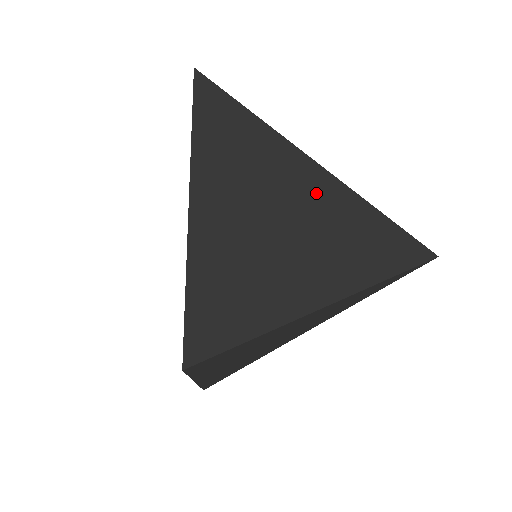
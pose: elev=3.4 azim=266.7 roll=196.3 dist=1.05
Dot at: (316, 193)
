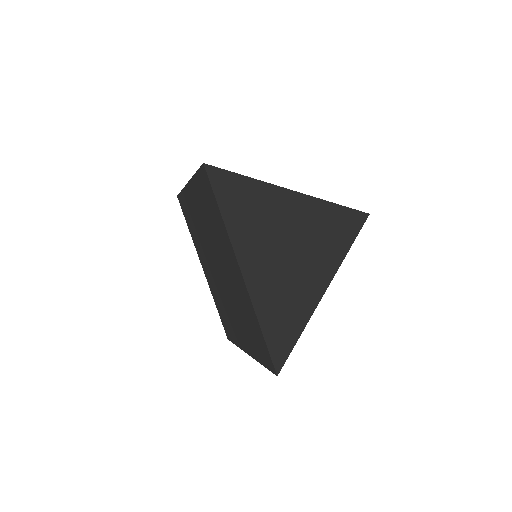
Dot at: (299, 215)
